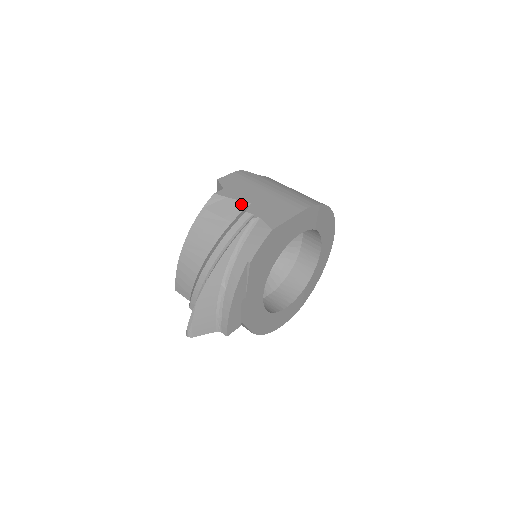
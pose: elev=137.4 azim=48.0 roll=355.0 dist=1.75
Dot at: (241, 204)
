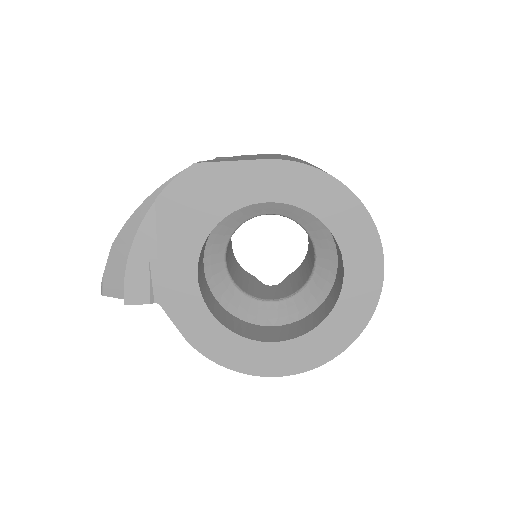
Dot at: occluded
